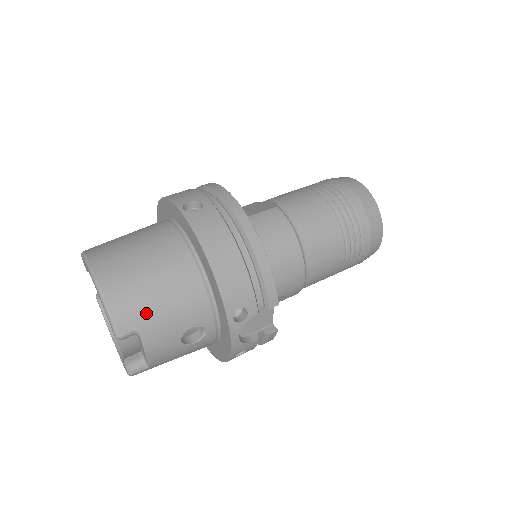
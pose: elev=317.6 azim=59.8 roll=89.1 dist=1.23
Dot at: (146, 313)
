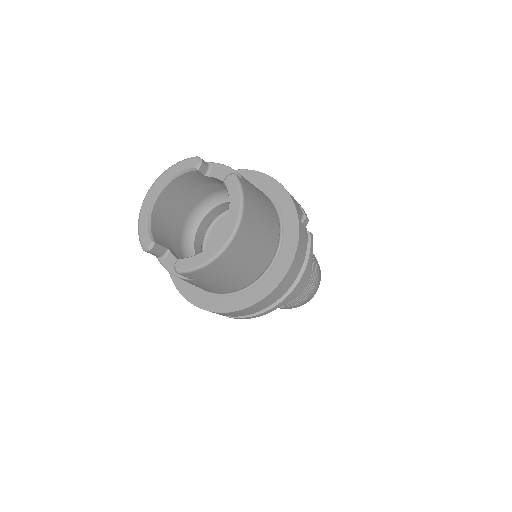
Dot at: occluded
